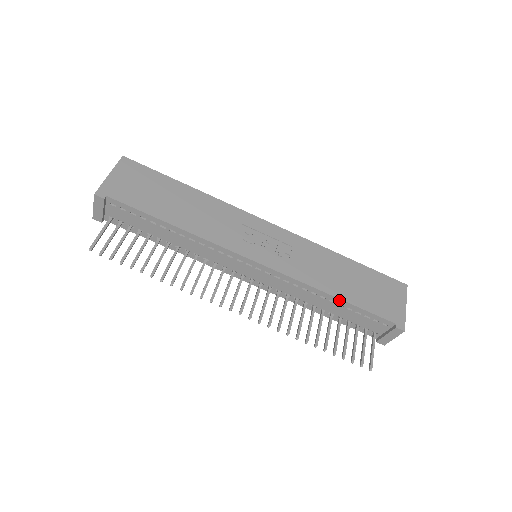
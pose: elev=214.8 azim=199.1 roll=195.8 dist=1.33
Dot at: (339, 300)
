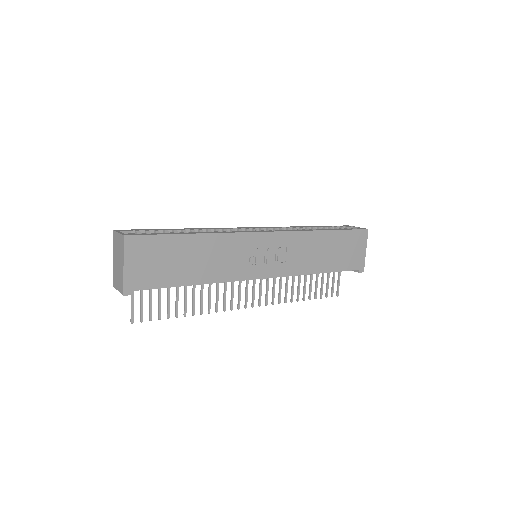
Dot at: occluded
